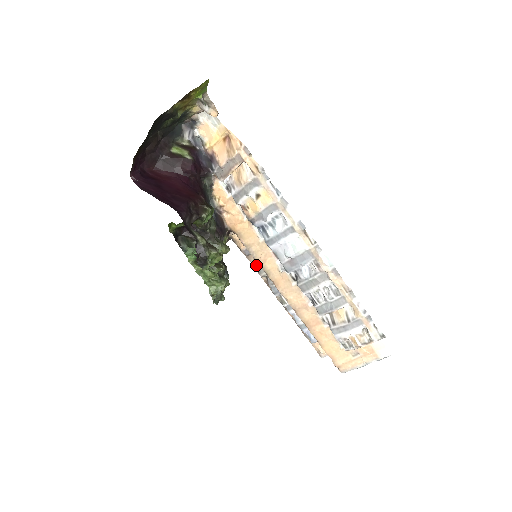
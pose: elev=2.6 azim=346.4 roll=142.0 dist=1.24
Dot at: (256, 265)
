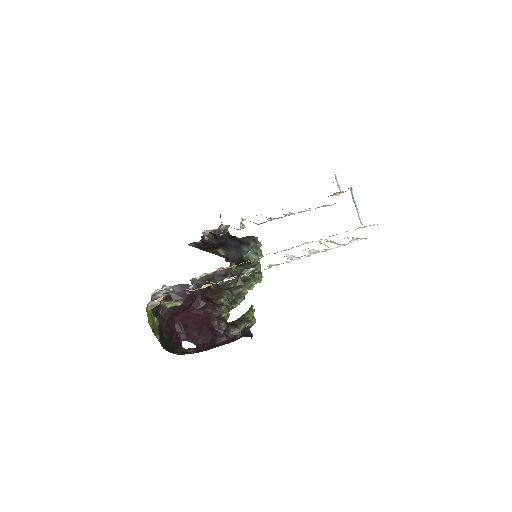
Dot at: occluded
